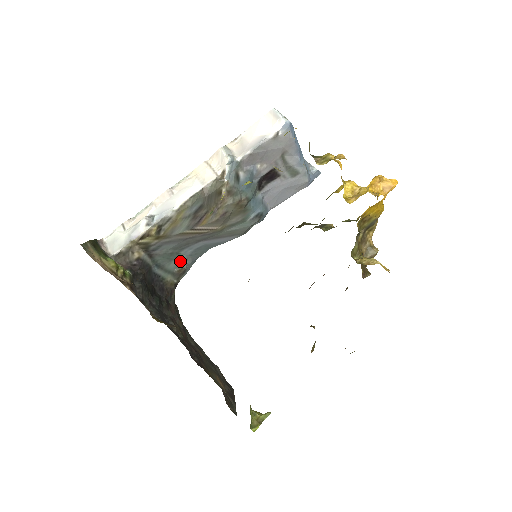
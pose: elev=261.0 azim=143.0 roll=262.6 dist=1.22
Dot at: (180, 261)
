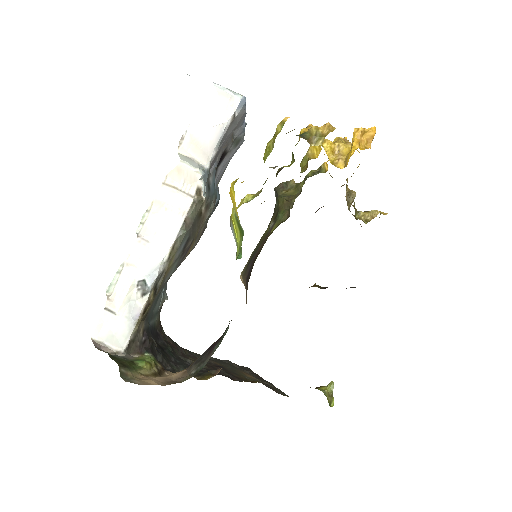
Dot at: (161, 296)
